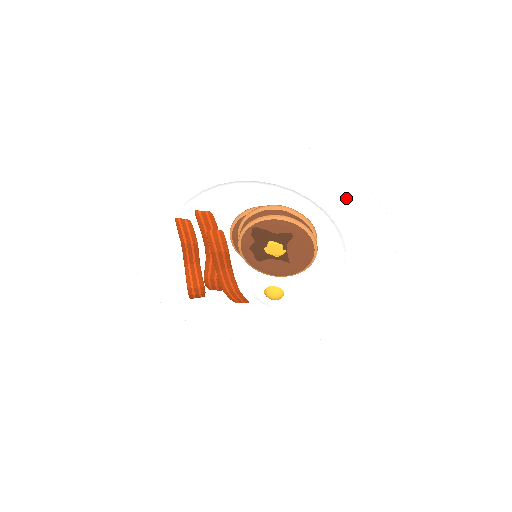
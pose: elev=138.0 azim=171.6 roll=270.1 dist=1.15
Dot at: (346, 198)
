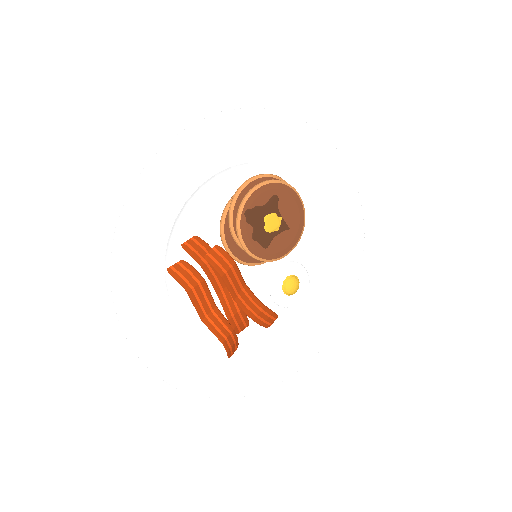
Dot at: (288, 140)
